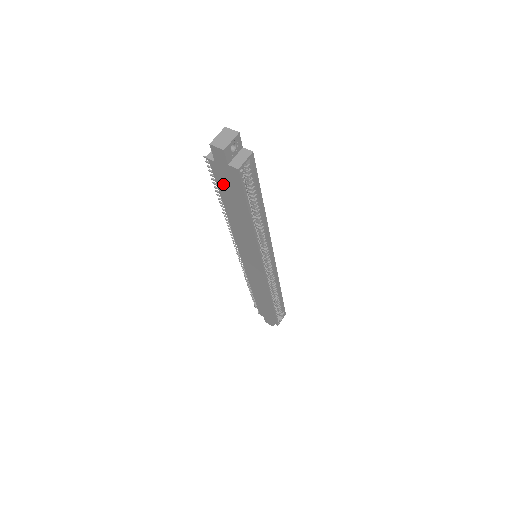
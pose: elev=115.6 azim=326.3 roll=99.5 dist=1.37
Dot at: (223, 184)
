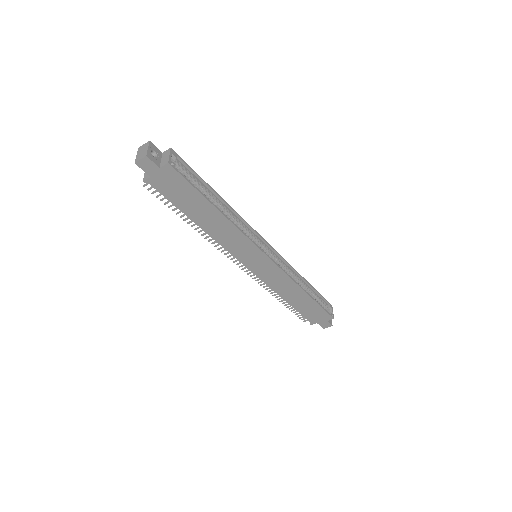
Dot at: (172, 195)
